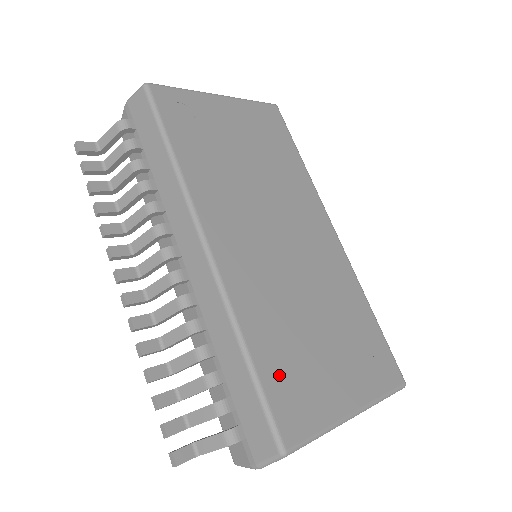
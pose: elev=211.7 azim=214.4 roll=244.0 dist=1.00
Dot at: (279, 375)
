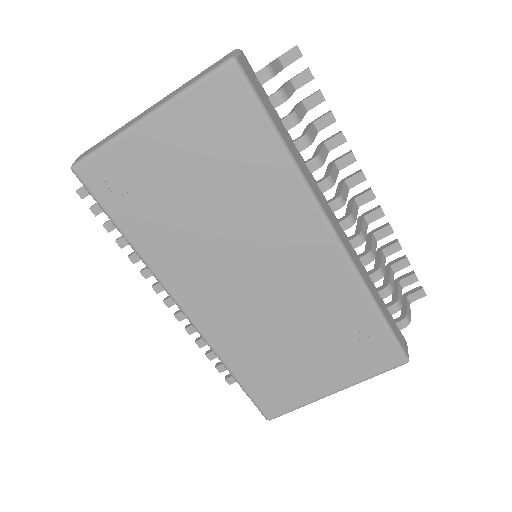
Dot at: (260, 382)
